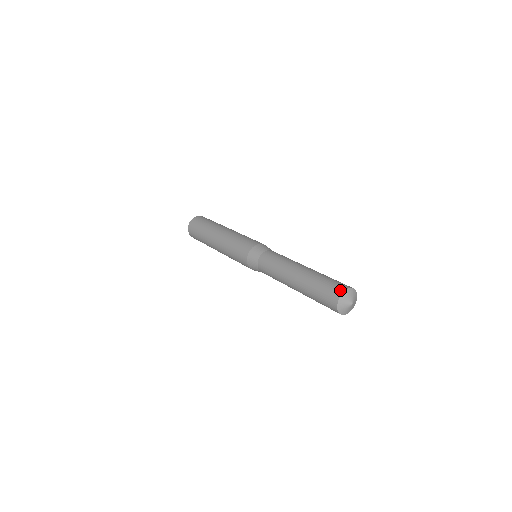
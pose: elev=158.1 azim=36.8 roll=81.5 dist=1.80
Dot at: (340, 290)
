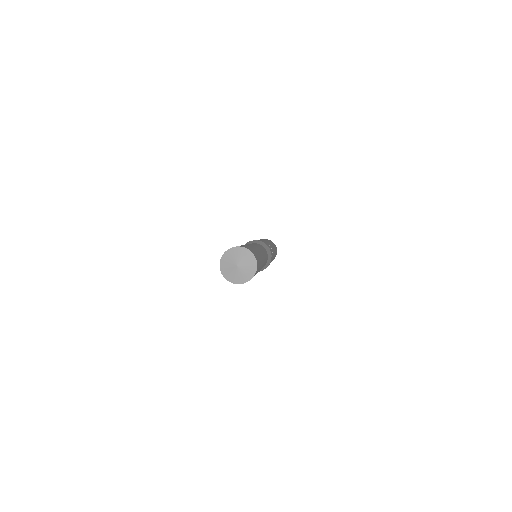
Dot at: (222, 256)
